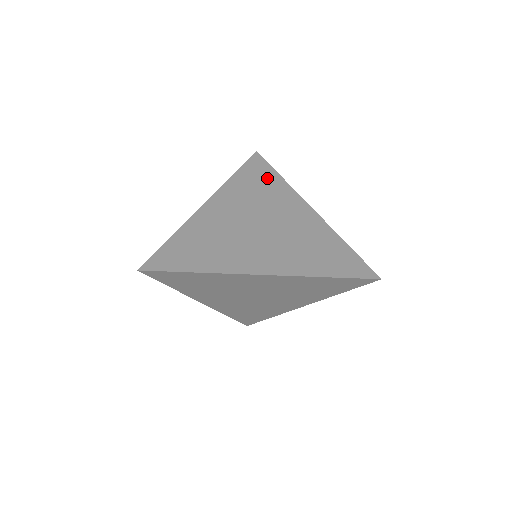
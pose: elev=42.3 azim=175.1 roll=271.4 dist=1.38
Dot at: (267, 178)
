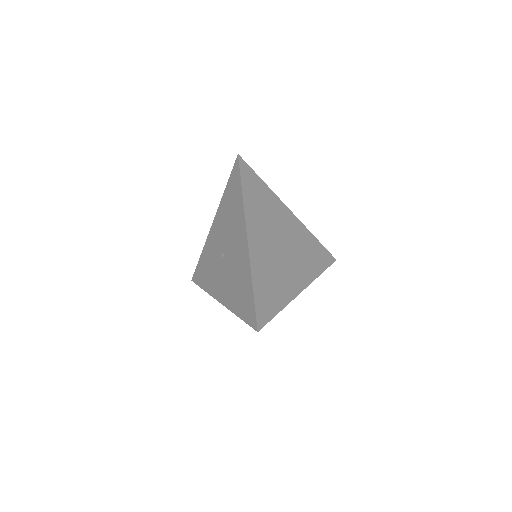
Dot at: (260, 189)
